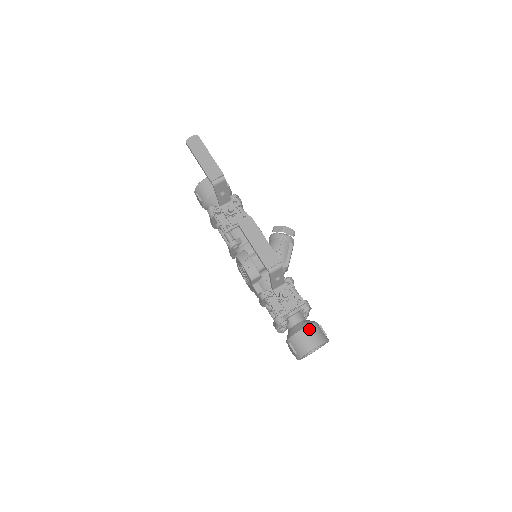
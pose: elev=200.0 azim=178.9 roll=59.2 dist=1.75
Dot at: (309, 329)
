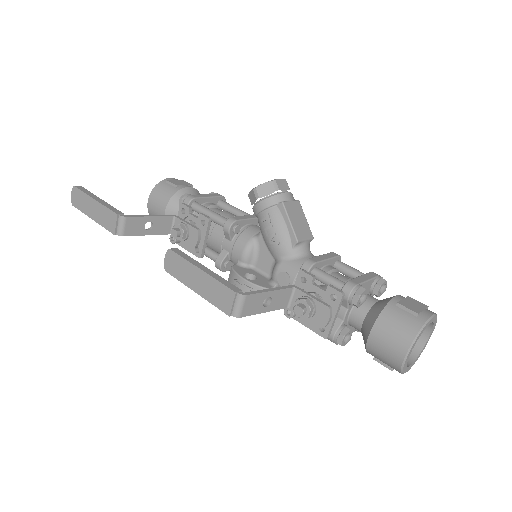
Dot at: (378, 329)
